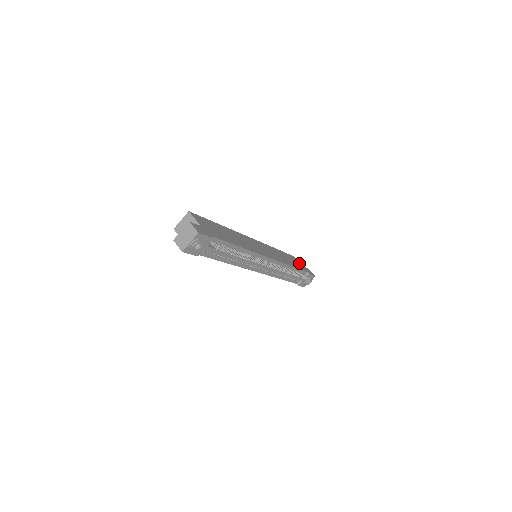
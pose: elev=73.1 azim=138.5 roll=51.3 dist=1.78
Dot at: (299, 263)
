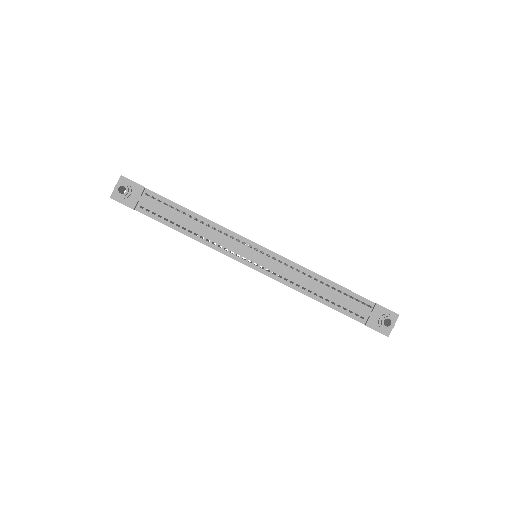
Dot at: occluded
